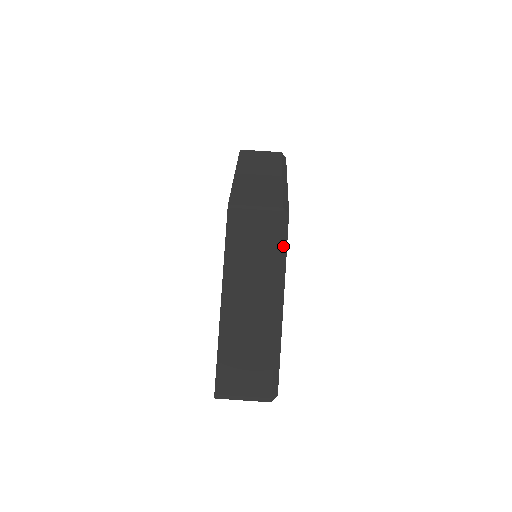
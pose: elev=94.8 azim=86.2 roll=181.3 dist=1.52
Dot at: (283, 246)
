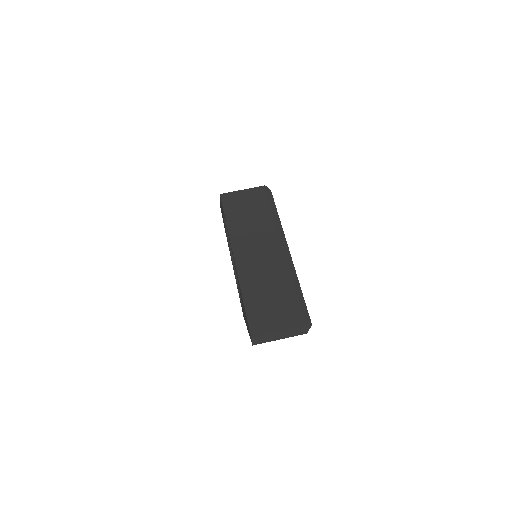
Dot at: (274, 209)
